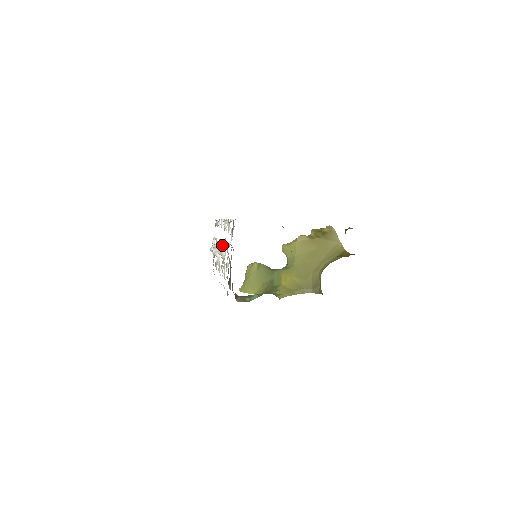
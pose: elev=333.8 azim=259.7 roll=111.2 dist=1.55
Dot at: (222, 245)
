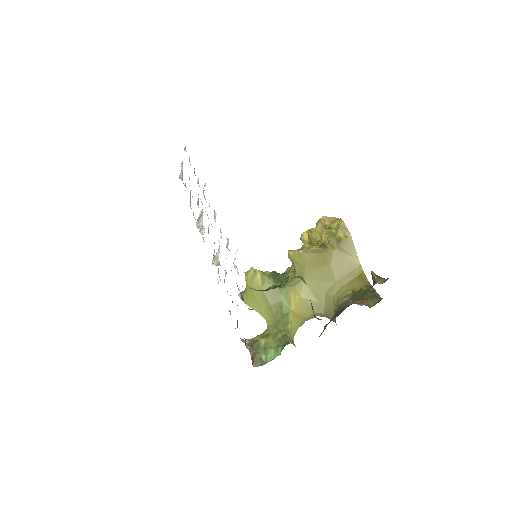
Dot at: (217, 252)
